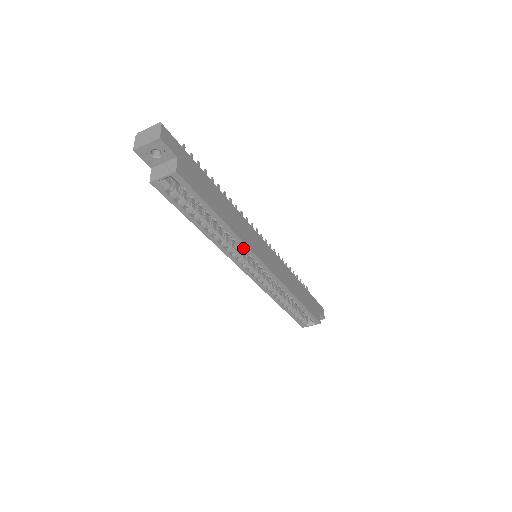
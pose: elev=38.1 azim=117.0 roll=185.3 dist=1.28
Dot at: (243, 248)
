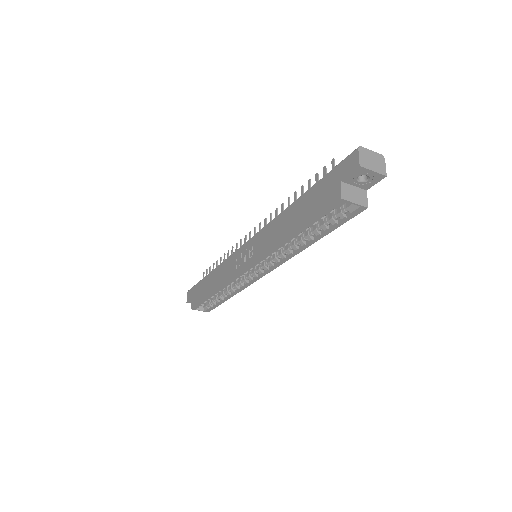
Dot at: (279, 257)
